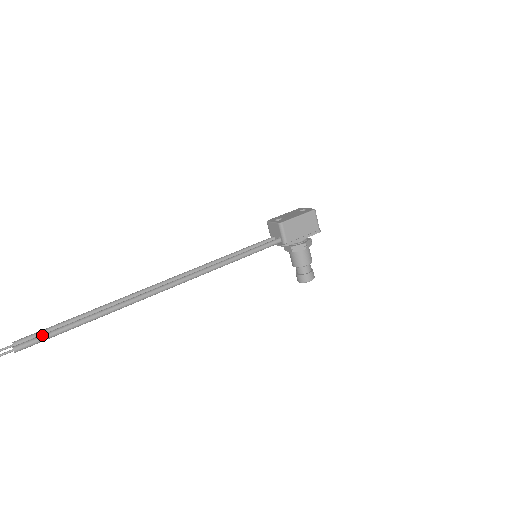
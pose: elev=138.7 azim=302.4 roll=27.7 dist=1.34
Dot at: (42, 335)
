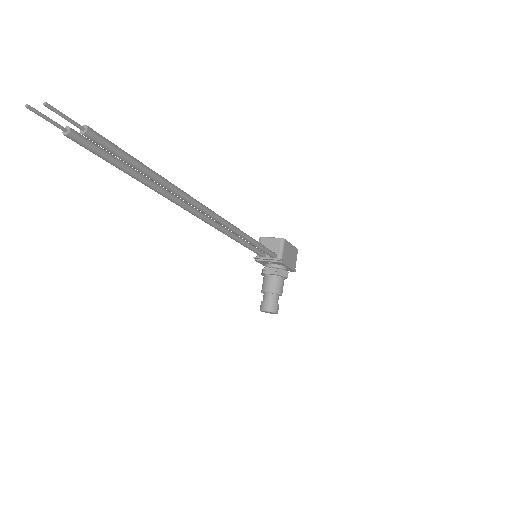
Dot at: occluded
